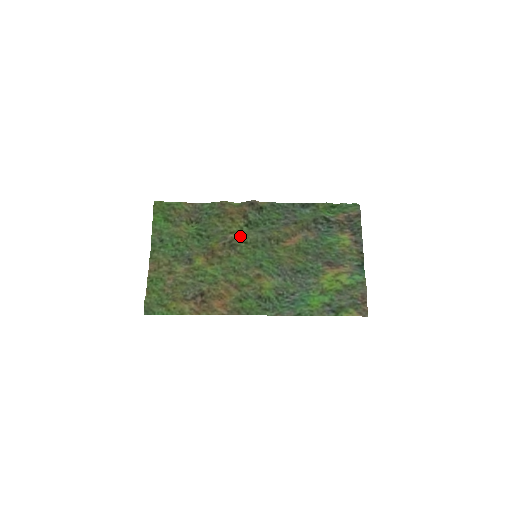
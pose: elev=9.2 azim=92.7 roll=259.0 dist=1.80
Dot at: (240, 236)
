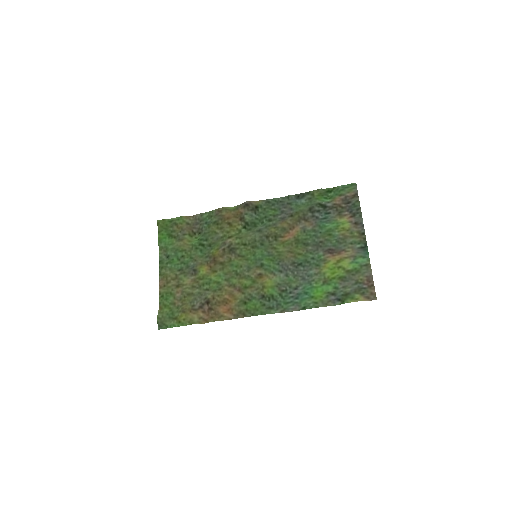
Dot at: (238, 239)
